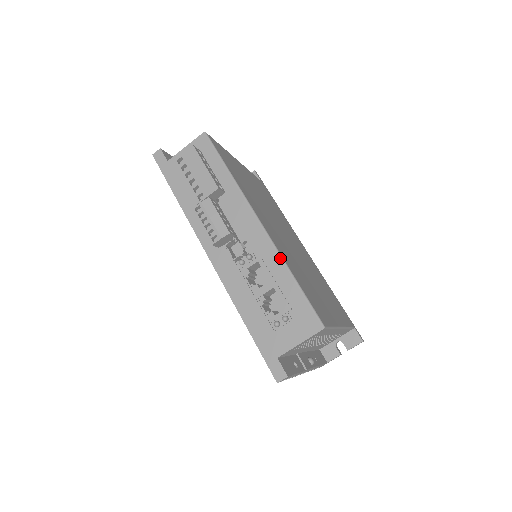
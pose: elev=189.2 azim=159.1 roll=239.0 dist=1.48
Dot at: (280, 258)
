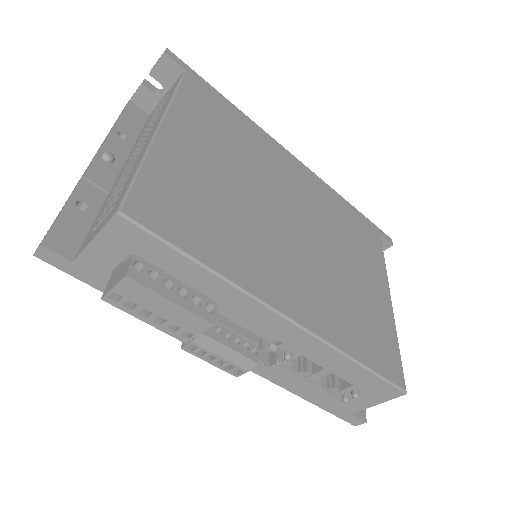
Dot at: (334, 351)
